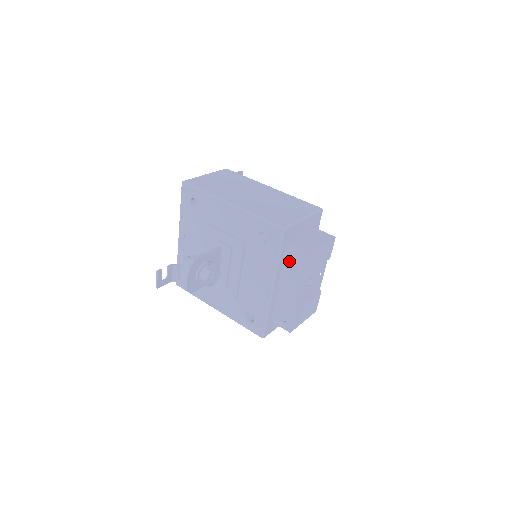
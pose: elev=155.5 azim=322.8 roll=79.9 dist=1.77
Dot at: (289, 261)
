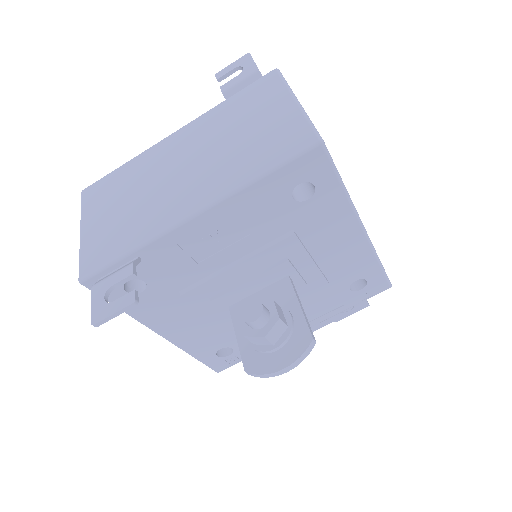
Dot at: occluded
